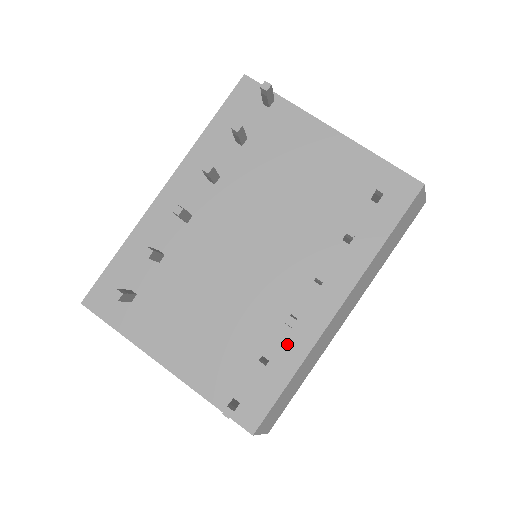
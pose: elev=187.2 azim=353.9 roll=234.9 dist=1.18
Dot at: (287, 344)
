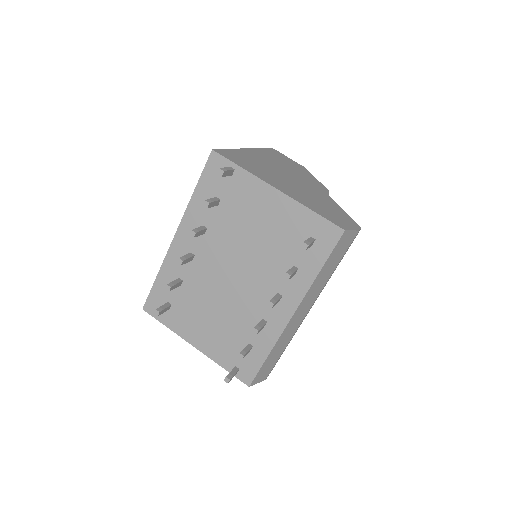
Dot at: (262, 337)
